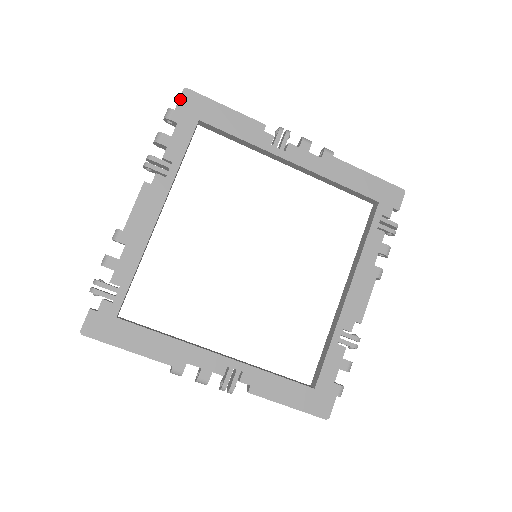
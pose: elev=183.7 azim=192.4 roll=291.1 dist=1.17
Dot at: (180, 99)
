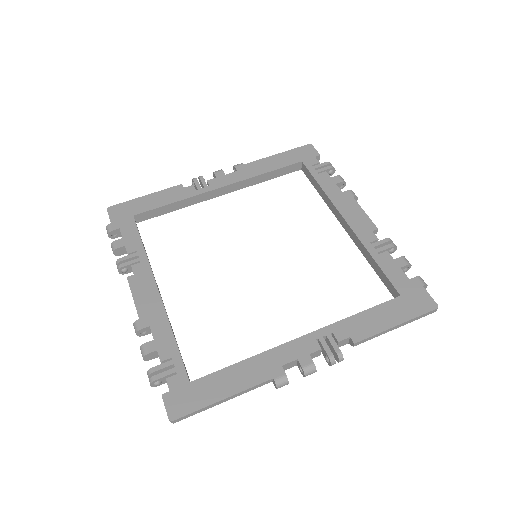
Dot at: (109, 216)
